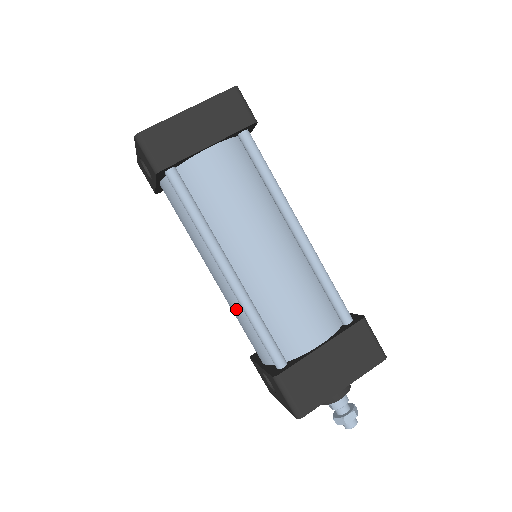
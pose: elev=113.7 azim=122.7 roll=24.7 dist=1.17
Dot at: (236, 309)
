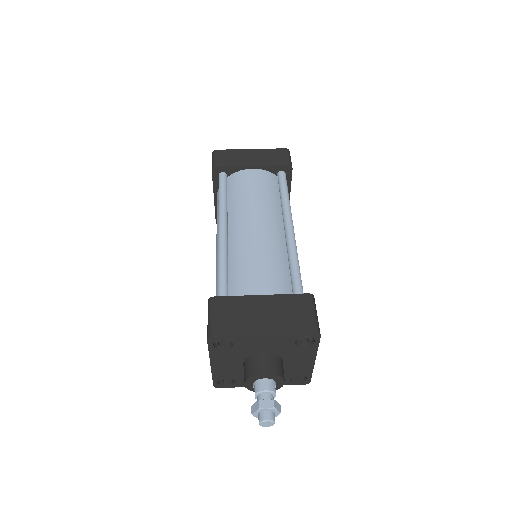
Dot at: (217, 271)
